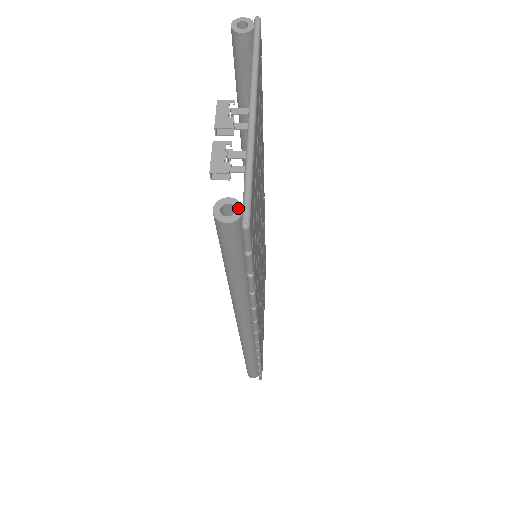
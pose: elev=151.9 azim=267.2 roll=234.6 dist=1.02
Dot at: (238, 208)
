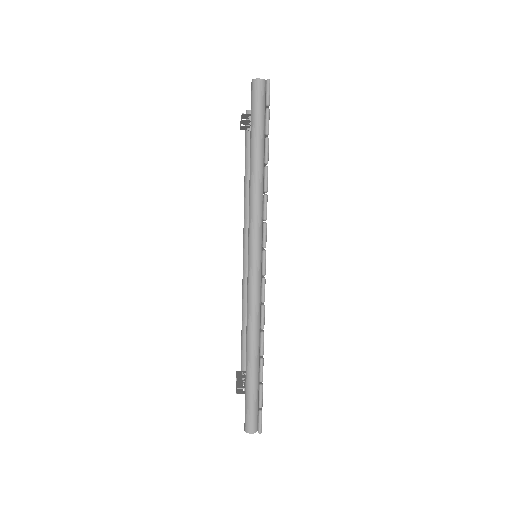
Dot at: (264, 81)
